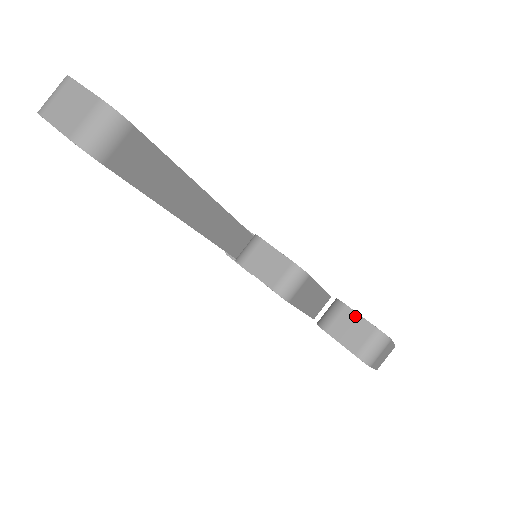
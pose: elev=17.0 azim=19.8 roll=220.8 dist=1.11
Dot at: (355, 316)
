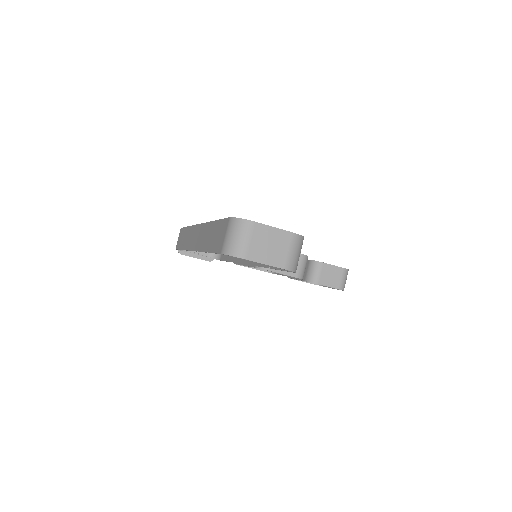
Dot at: (331, 267)
